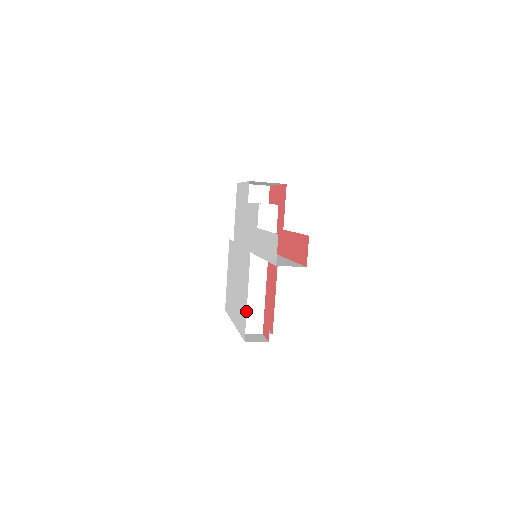
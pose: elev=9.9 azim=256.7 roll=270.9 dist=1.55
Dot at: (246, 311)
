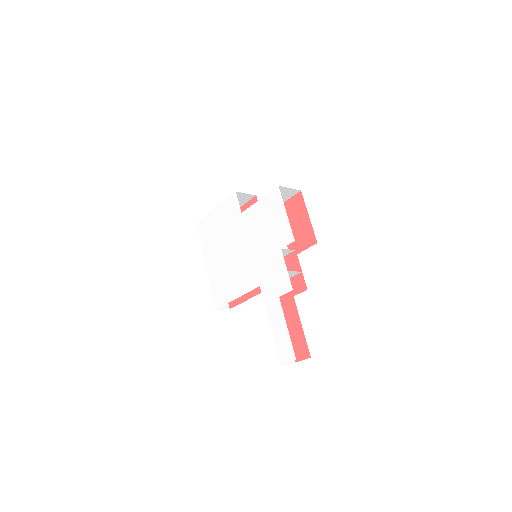
Dot at: occluded
